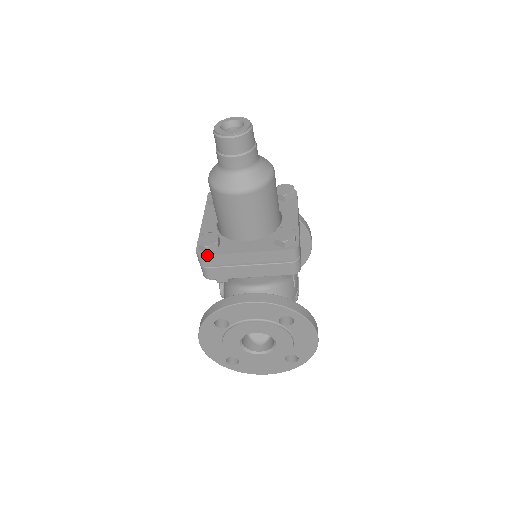
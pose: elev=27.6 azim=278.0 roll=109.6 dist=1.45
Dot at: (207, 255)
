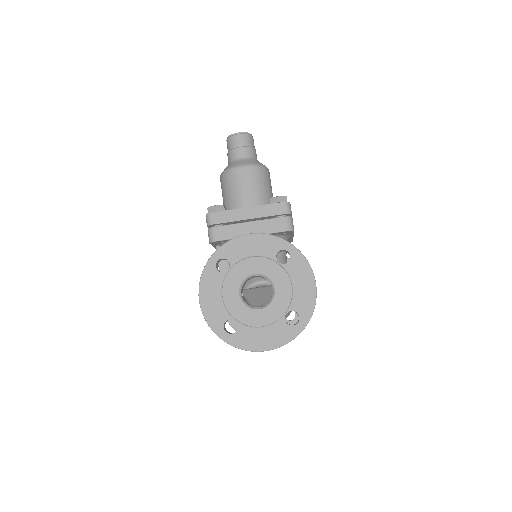
Dot at: (215, 212)
